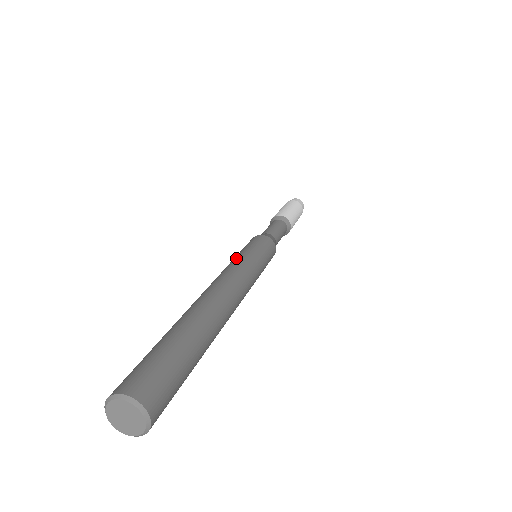
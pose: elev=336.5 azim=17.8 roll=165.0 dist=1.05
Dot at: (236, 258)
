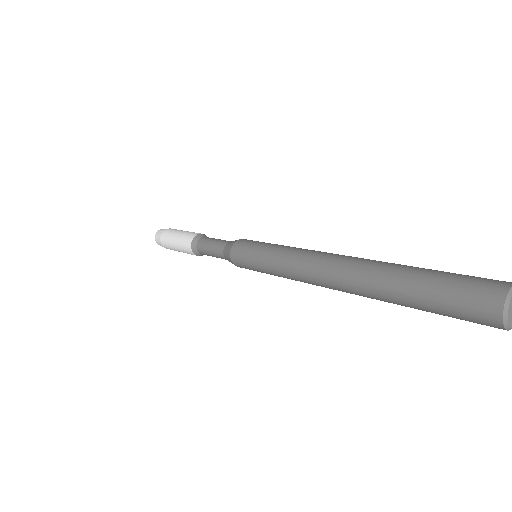
Dot at: (276, 253)
